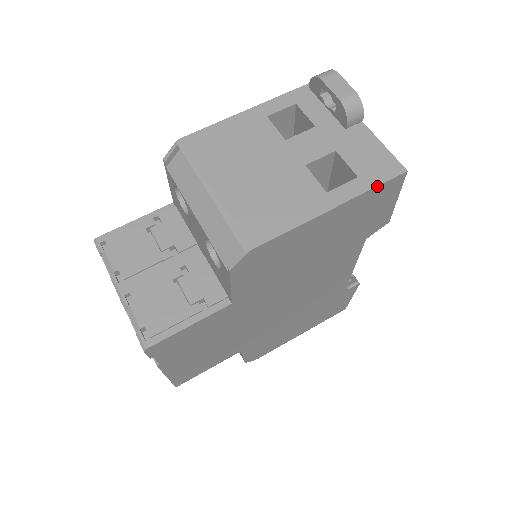
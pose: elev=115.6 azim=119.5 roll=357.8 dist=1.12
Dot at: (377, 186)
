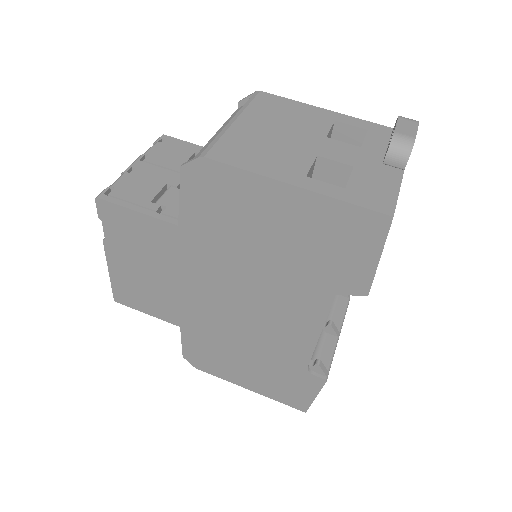
Dot at: (352, 203)
